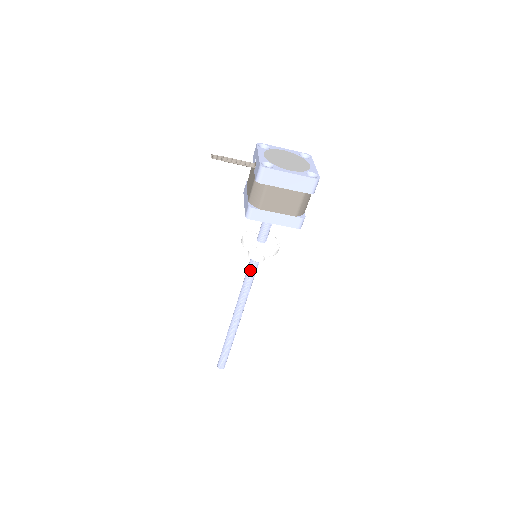
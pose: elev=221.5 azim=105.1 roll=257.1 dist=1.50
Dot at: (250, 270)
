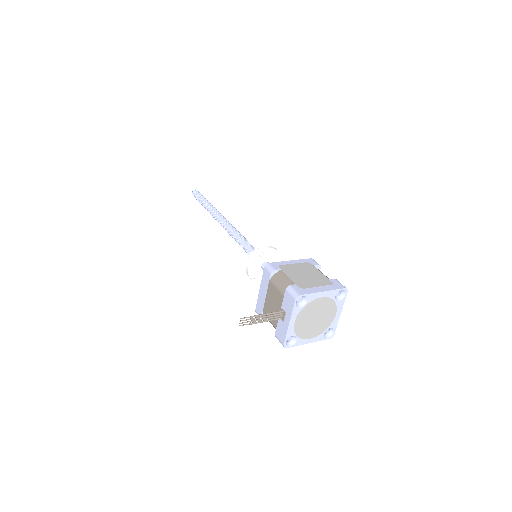
Dot at: (246, 252)
